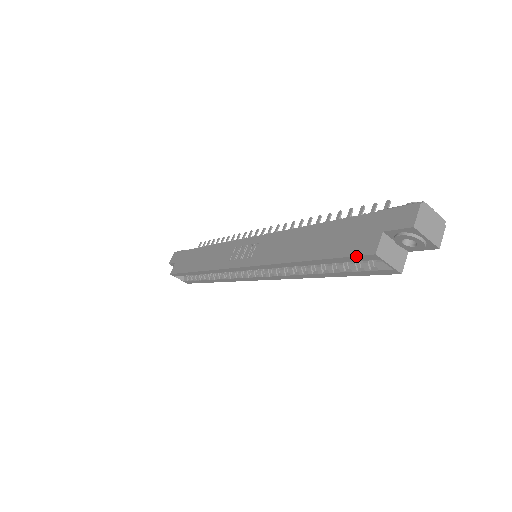
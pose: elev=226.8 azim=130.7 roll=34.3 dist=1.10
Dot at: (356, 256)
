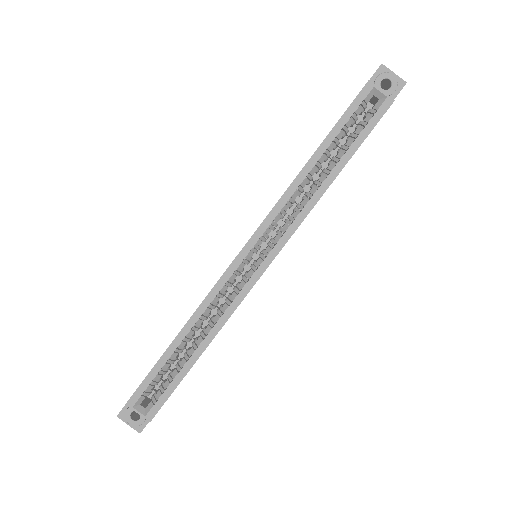
Dot at: (356, 97)
